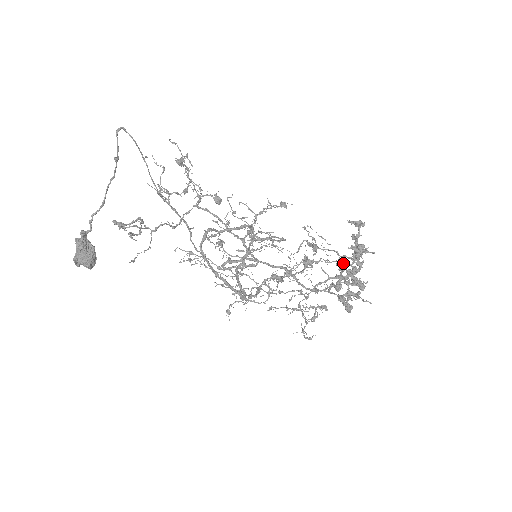
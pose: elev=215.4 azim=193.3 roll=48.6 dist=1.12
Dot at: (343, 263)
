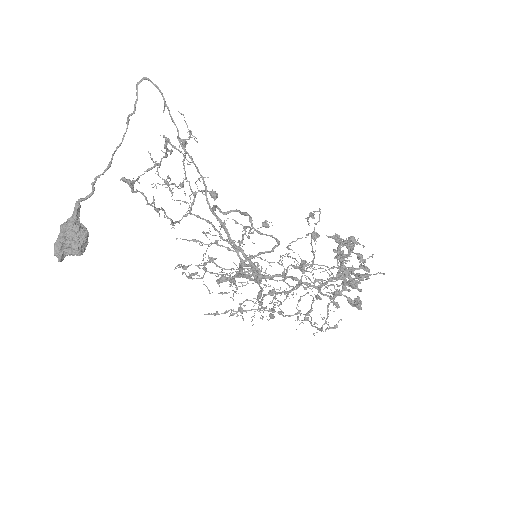
Dot at: (346, 240)
